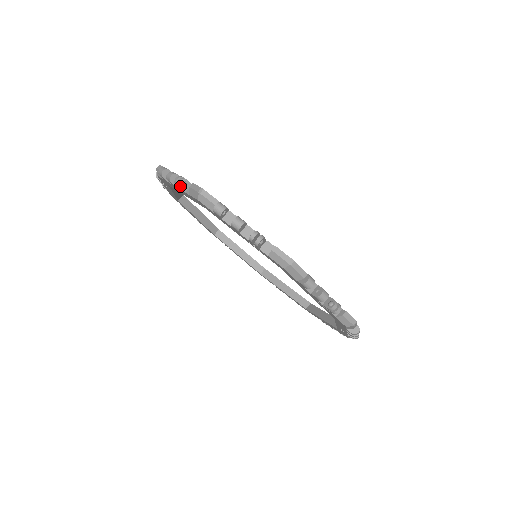
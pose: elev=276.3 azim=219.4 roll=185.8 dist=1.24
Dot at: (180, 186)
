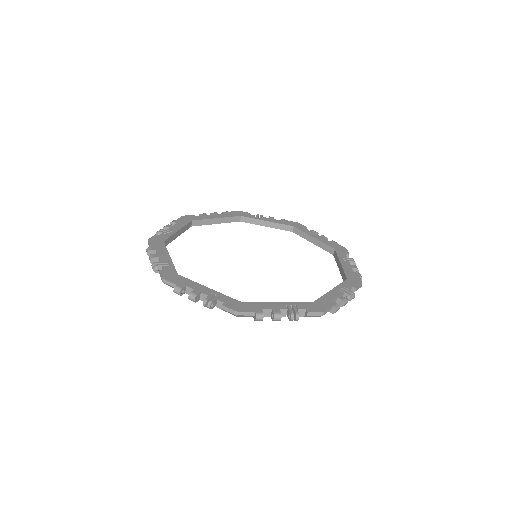
Dot at: (211, 308)
